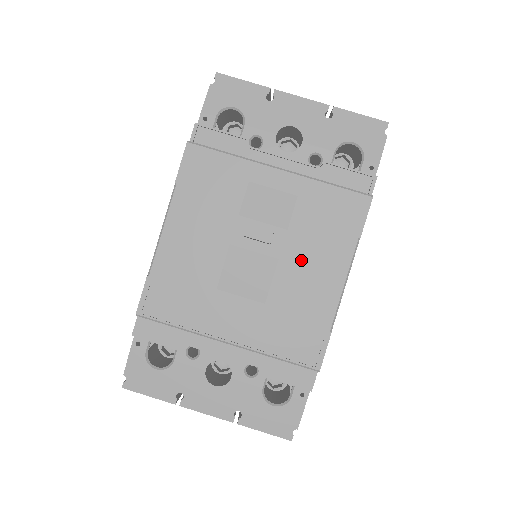
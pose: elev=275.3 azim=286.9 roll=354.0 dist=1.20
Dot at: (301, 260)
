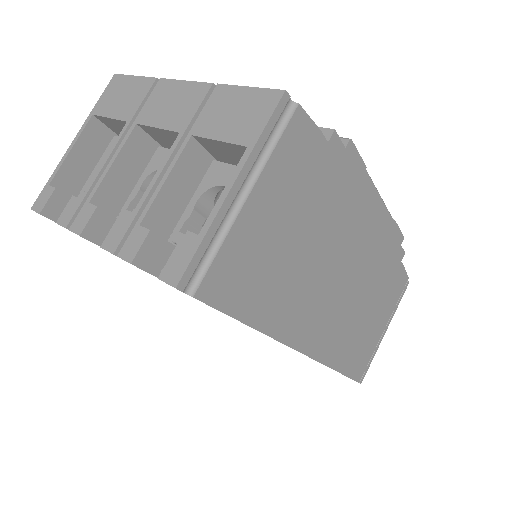
Dot at: occluded
